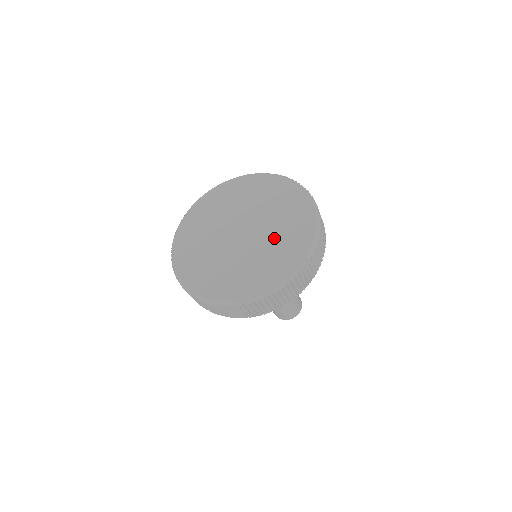
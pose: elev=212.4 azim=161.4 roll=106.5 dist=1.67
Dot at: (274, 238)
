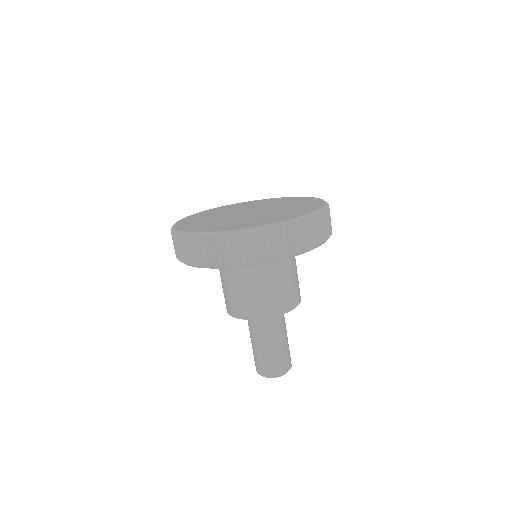
Dot at: (271, 214)
